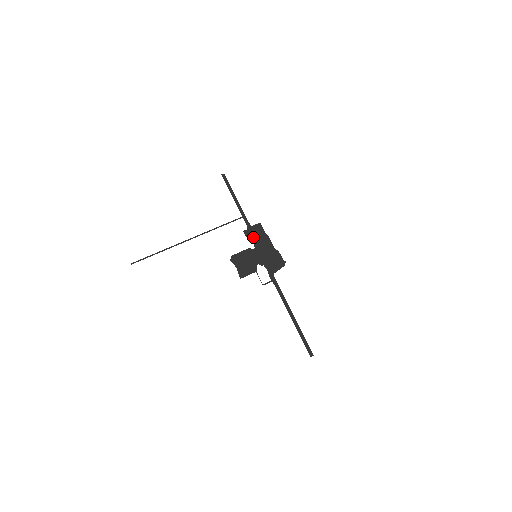
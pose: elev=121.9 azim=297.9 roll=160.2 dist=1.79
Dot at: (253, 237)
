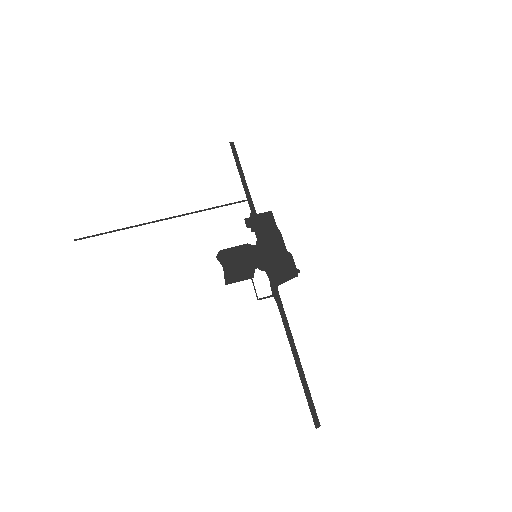
Dot at: (257, 229)
